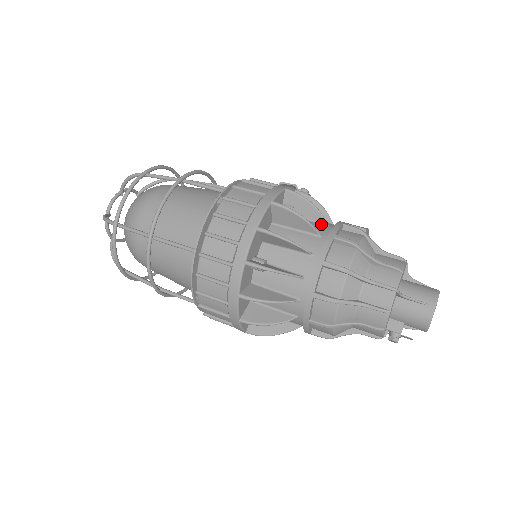
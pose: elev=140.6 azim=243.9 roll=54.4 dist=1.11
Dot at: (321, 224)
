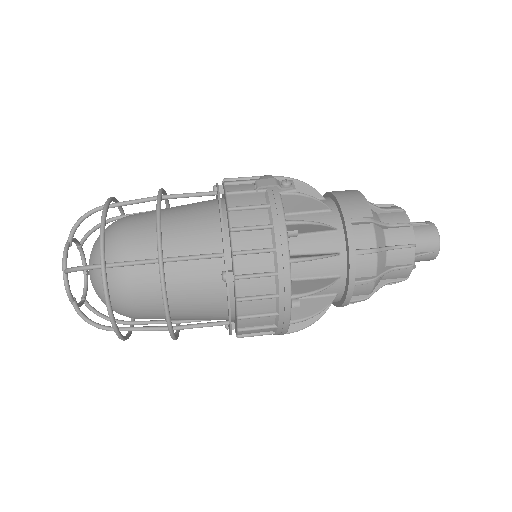
Dot at: (329, 232)
